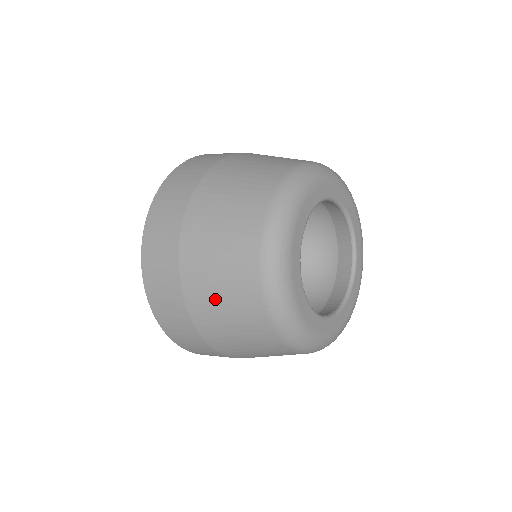
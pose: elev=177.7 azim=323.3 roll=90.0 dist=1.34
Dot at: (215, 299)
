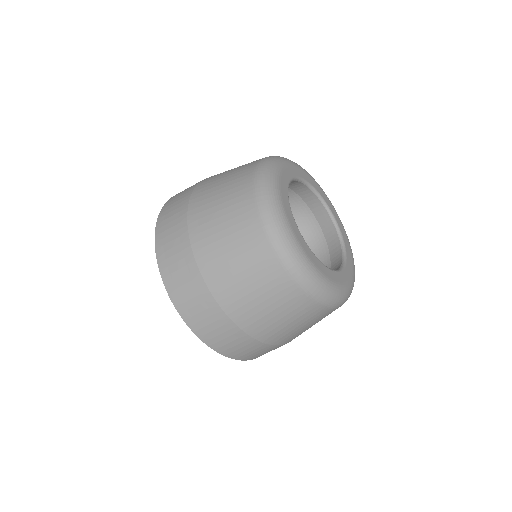
Dot at: (295, 330)
